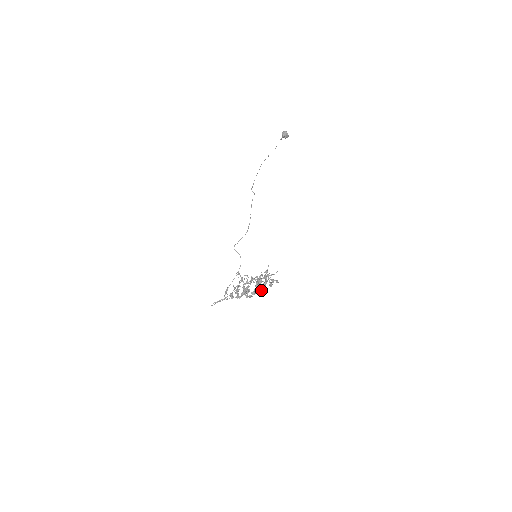
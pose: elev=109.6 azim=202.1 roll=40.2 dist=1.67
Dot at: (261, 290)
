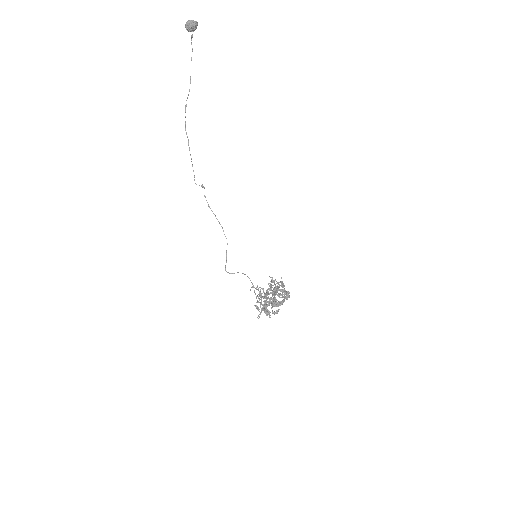
Dot at: (282, 301)
